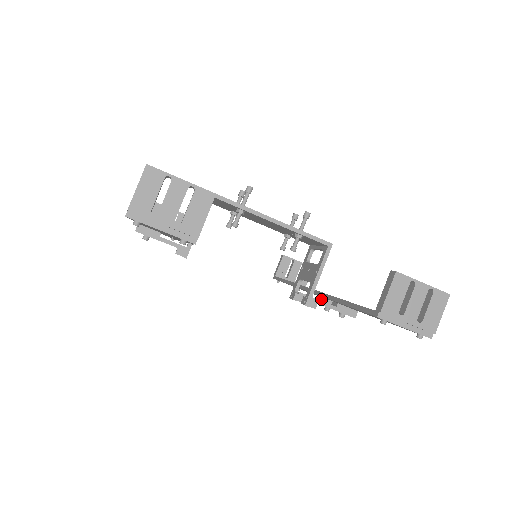
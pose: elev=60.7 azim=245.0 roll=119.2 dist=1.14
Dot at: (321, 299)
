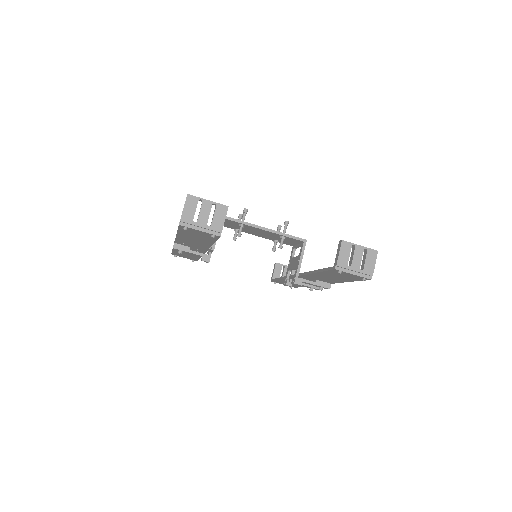
Dot at: occluded
